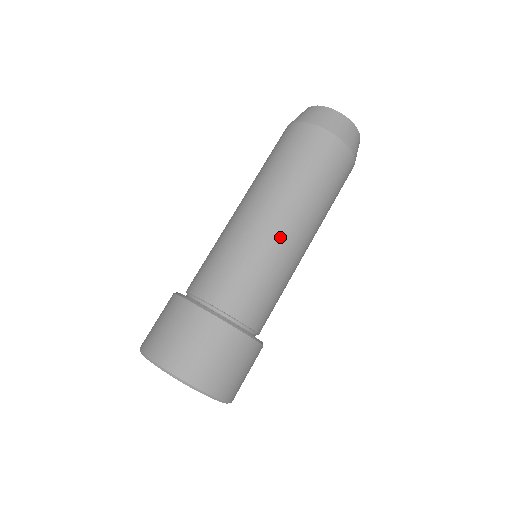
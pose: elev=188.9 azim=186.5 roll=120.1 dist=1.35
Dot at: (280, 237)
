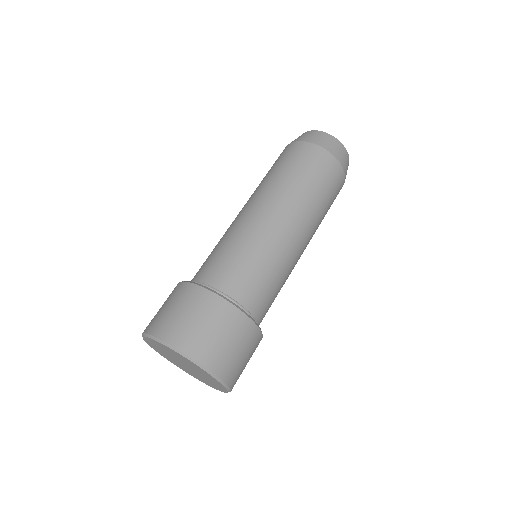
Dot at: occluded
